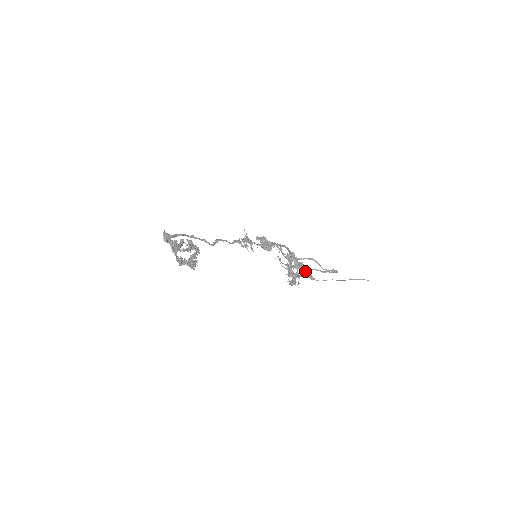
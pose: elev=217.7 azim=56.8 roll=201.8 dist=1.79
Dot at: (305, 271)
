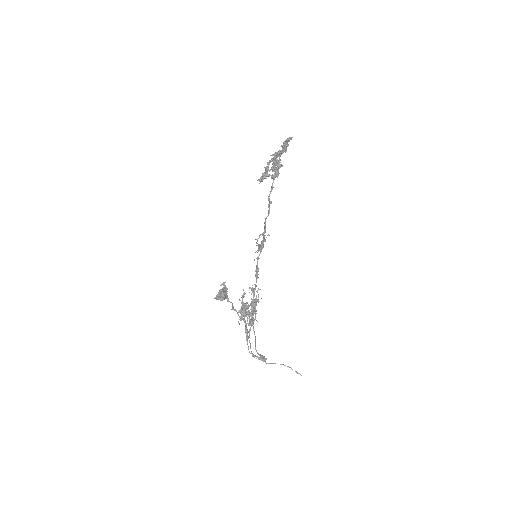
Dot at: occluded
